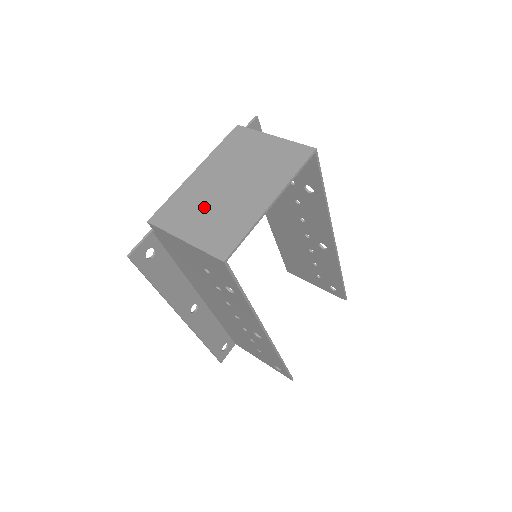
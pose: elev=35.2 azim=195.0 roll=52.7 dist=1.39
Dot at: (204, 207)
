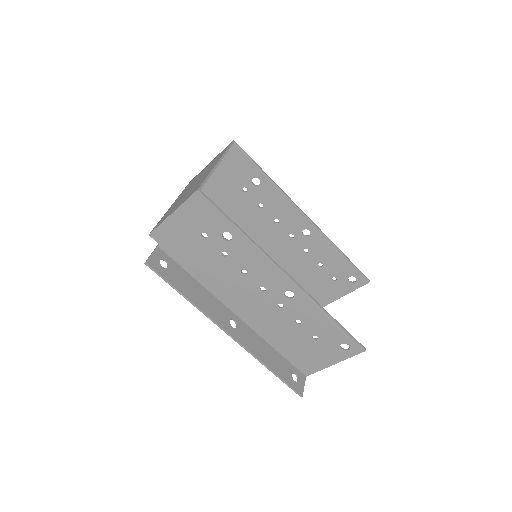
Dot at: (180, 200)
